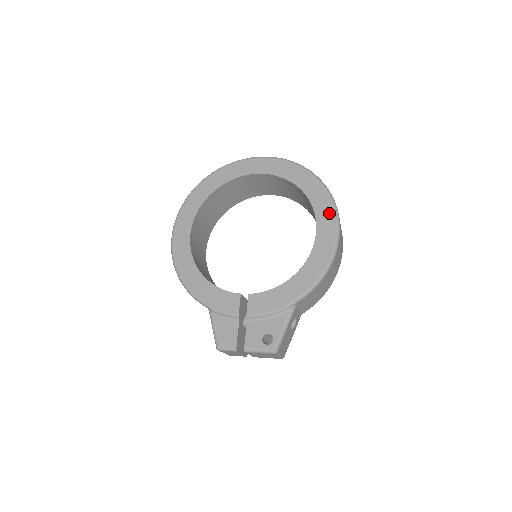
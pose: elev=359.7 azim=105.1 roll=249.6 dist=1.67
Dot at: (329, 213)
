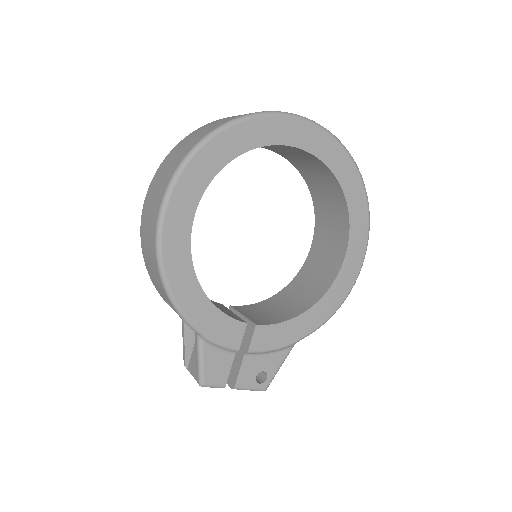
Dot at: (362, 240)
